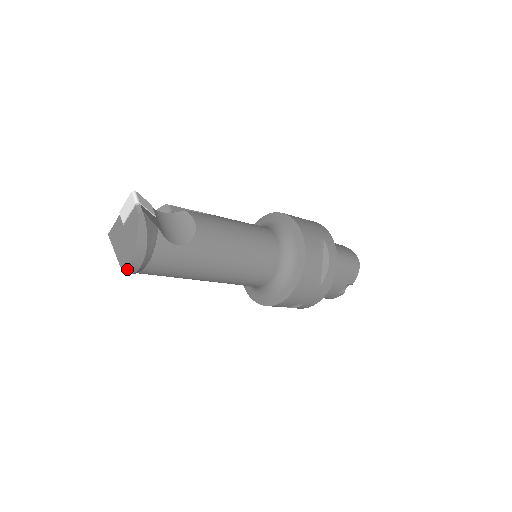
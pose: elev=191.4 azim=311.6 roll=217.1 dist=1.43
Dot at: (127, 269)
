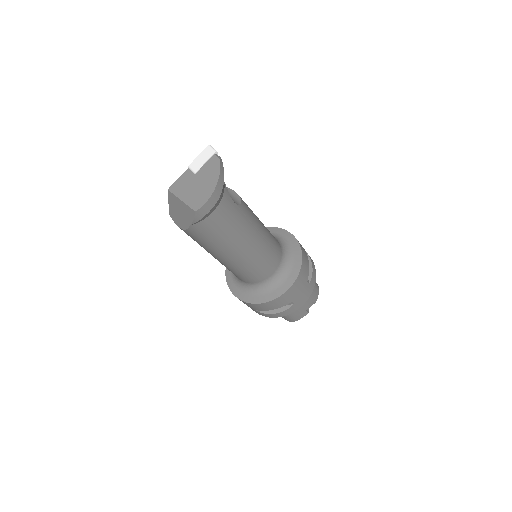
Dot at: (202, 208)
